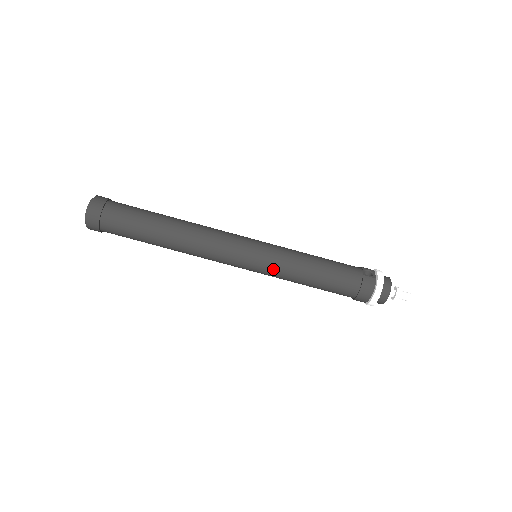
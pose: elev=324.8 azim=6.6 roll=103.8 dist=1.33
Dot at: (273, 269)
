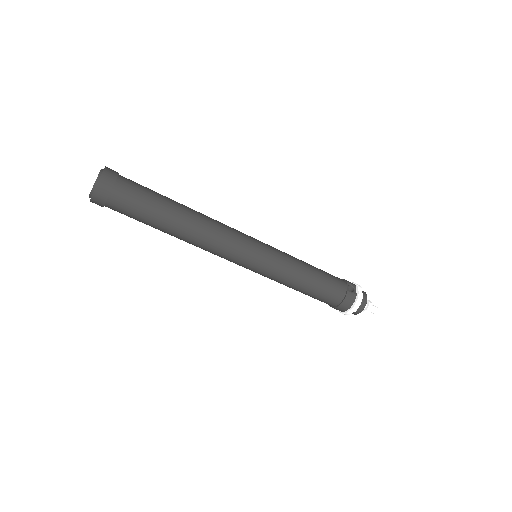
Dot at: (271, 274)
